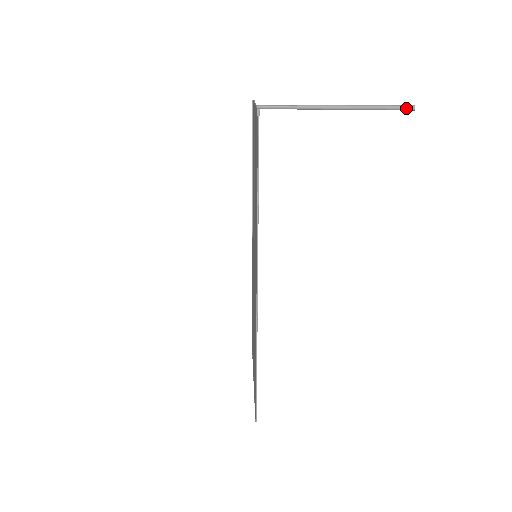
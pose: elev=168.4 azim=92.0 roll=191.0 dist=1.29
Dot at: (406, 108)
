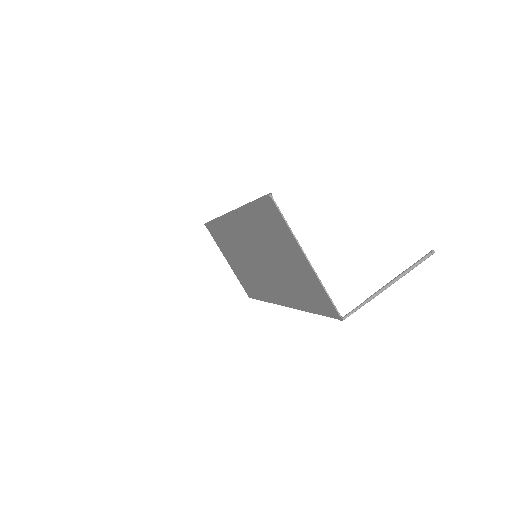
Dot at: occluded
